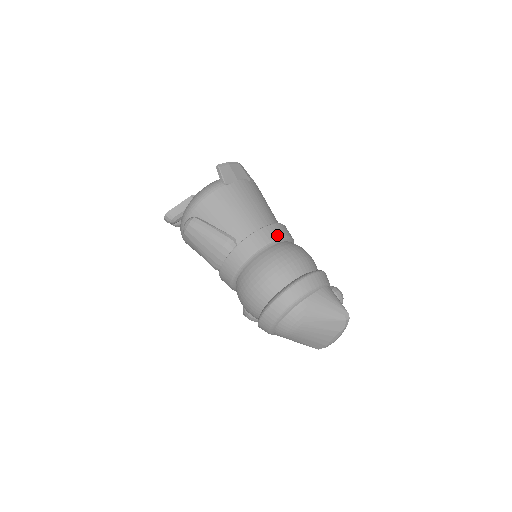
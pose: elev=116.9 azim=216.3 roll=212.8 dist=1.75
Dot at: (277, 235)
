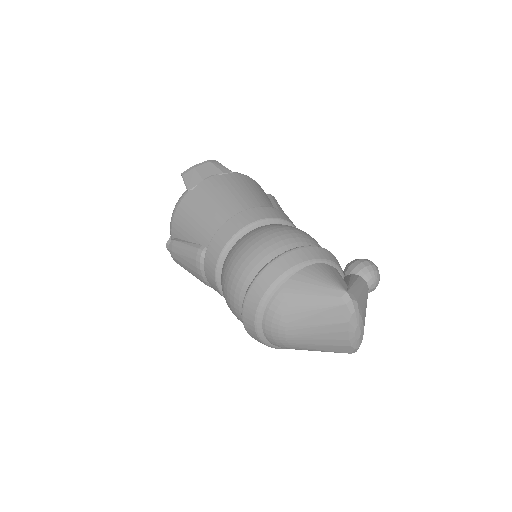
Dot at: (244, 223)
